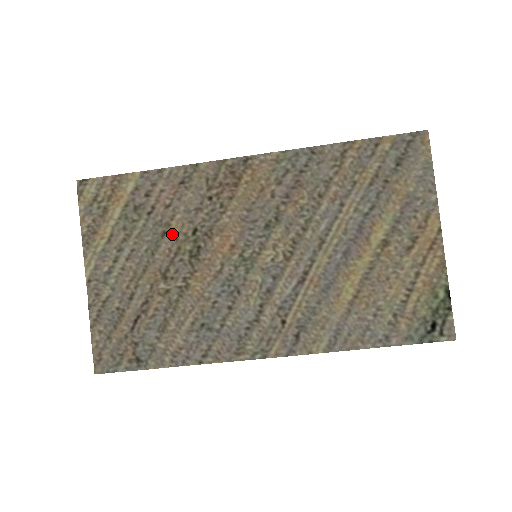
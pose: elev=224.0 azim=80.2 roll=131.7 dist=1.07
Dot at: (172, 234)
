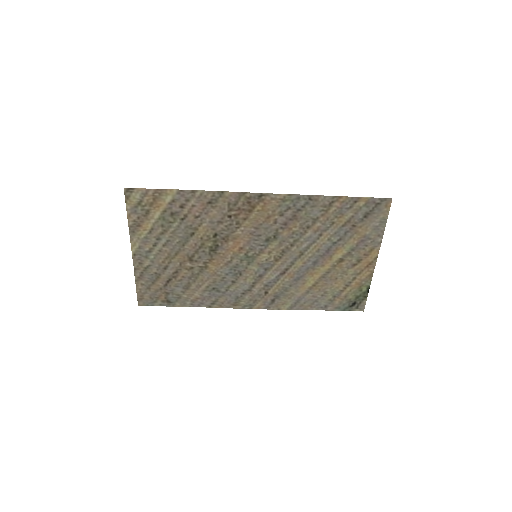
Dot at: (199, 235)
